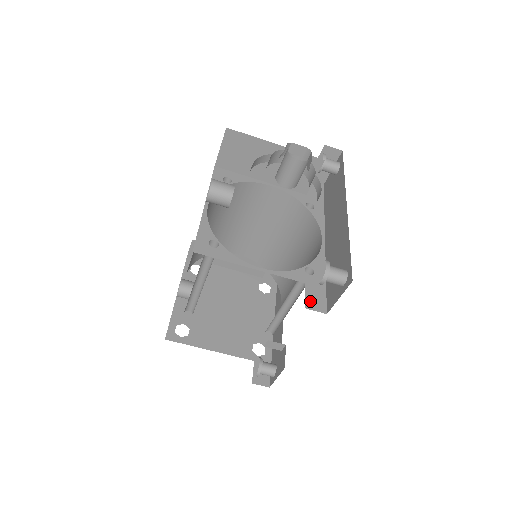
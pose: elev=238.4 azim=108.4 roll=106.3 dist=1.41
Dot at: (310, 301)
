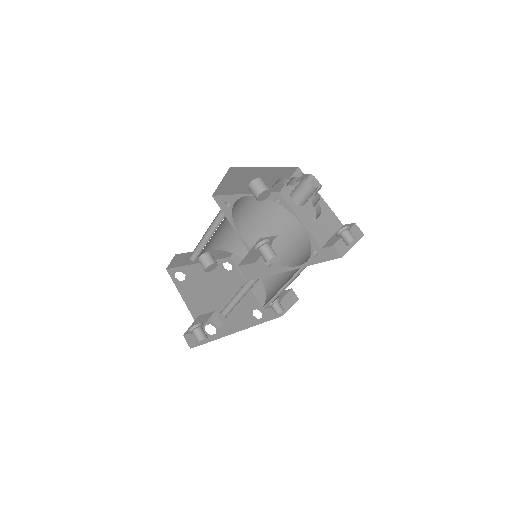
Dot at: (246, 268)
